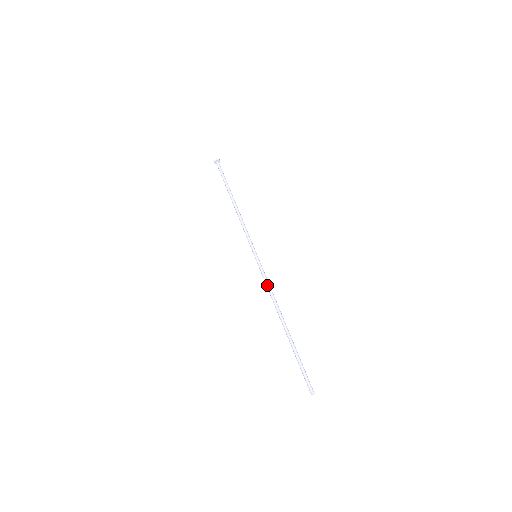
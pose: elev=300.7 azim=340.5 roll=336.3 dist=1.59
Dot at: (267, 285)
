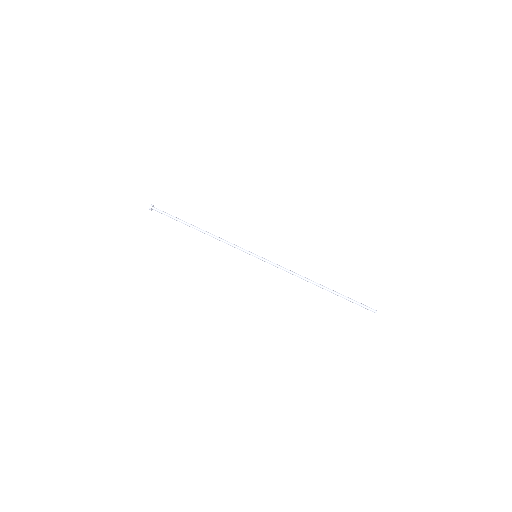
Dot at: occluded
